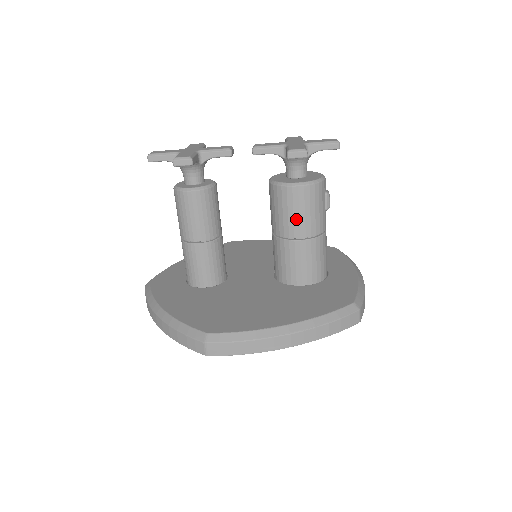
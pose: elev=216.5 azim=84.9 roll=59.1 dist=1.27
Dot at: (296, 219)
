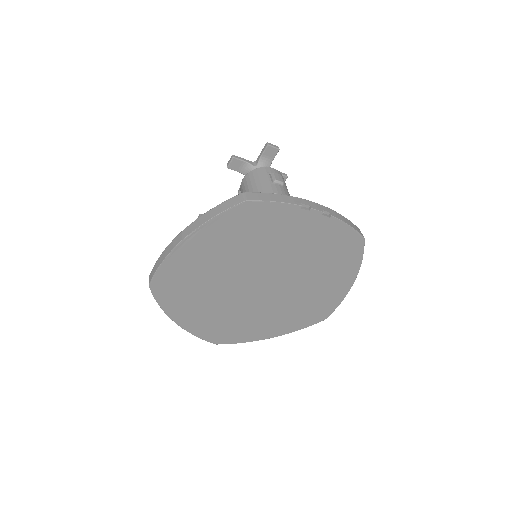
Dot at: occluded
